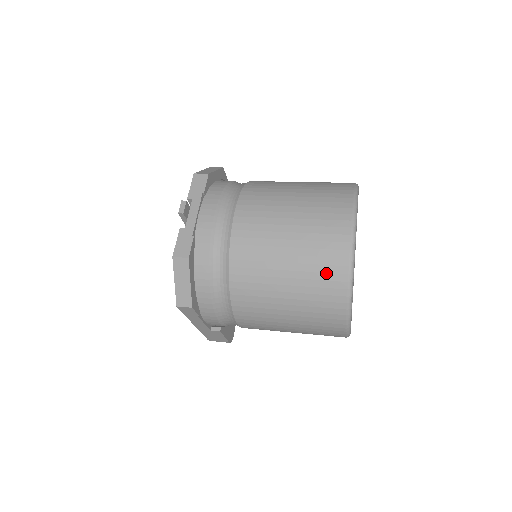
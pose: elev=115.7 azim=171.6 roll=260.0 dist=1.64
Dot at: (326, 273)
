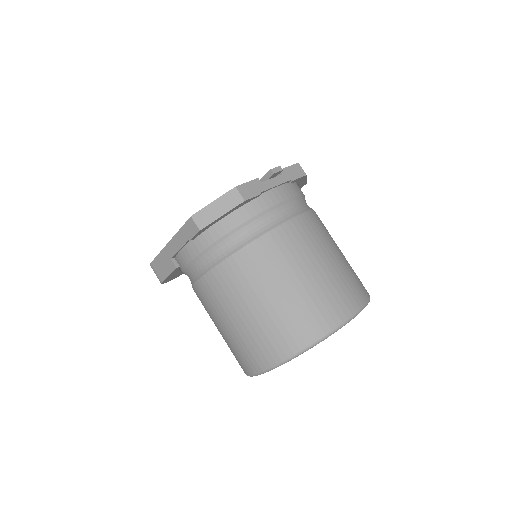
Dot at: (308, 320)
